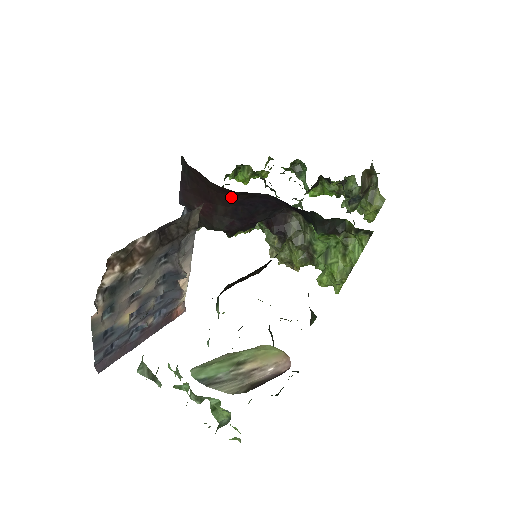
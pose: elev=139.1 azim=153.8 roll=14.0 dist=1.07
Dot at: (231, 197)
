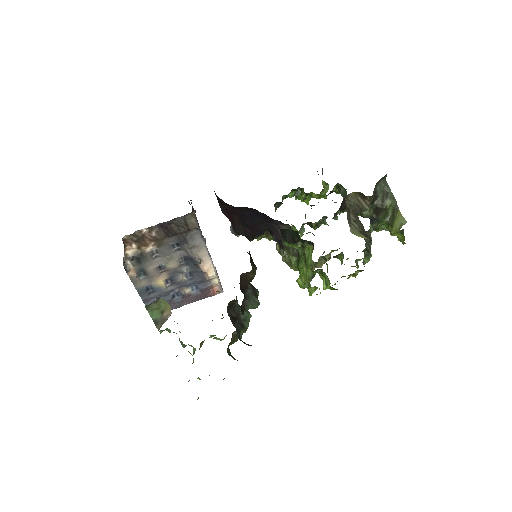
Dot at: (236, 210)
